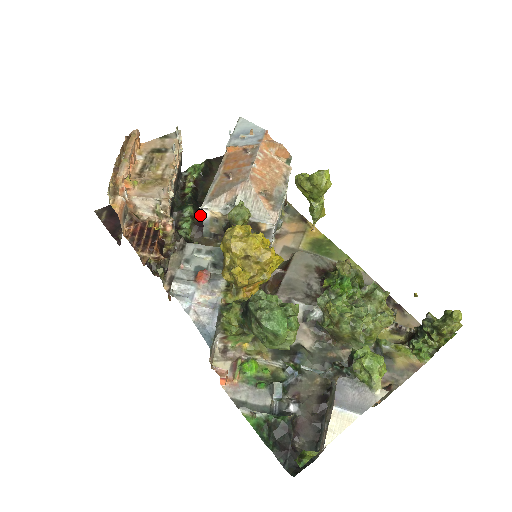
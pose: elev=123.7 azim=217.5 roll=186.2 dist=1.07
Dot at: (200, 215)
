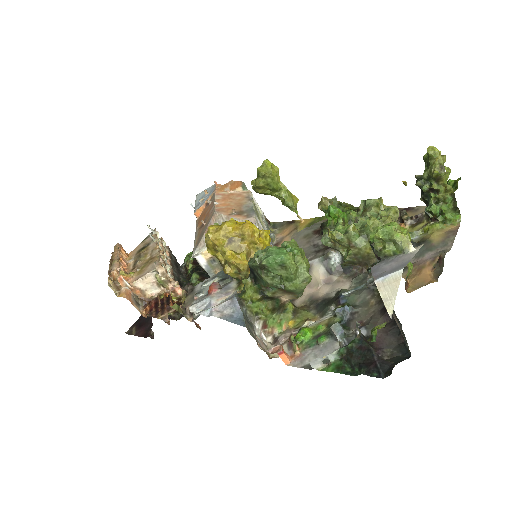
Dot at: (206, 275)
